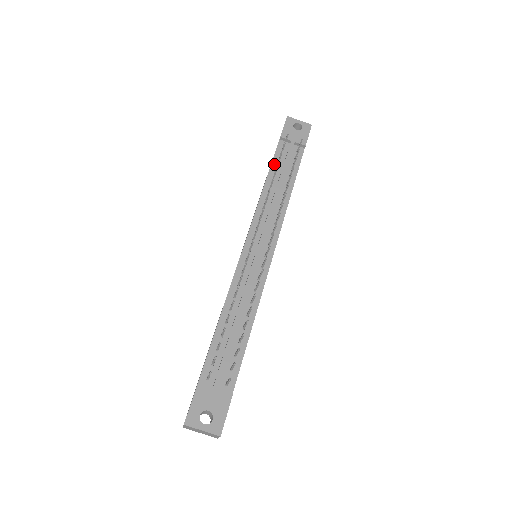
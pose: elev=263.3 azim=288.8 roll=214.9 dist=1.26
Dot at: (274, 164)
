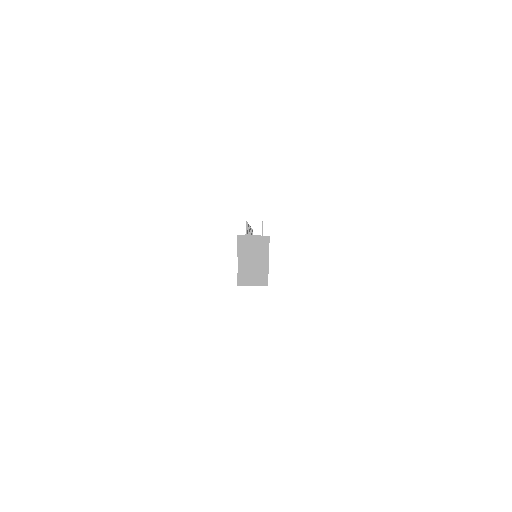
Dot at: occluded
